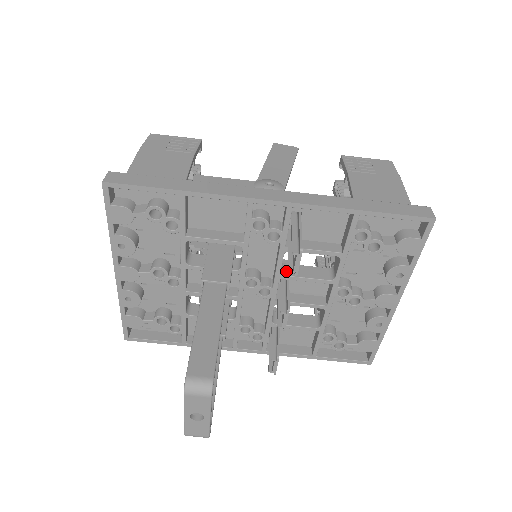
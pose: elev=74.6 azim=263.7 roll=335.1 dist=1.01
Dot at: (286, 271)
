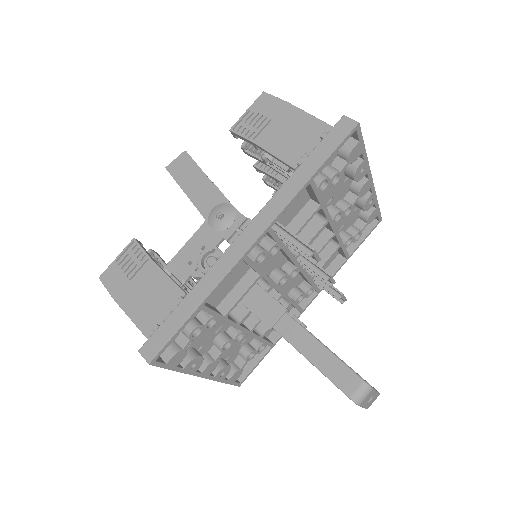
Dot at: (294, 250)
